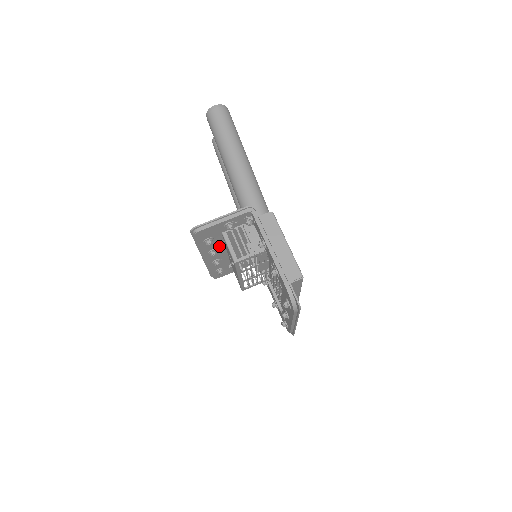
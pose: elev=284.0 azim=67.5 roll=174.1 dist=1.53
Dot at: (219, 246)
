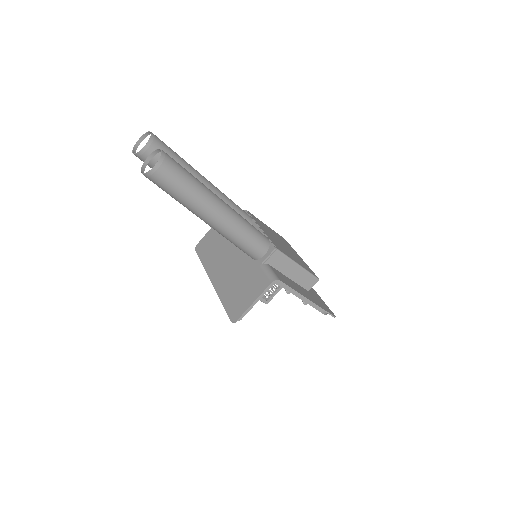
Dot at: occluded
